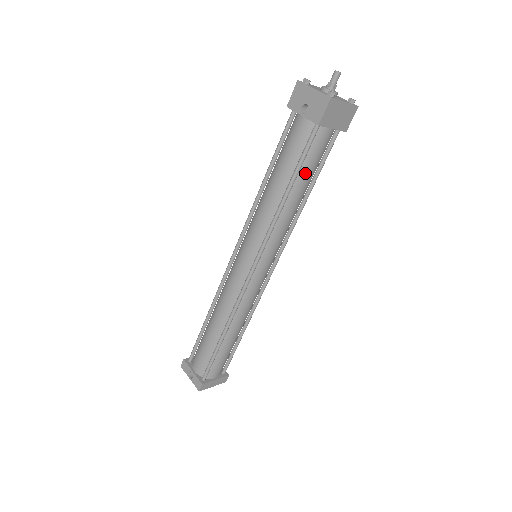
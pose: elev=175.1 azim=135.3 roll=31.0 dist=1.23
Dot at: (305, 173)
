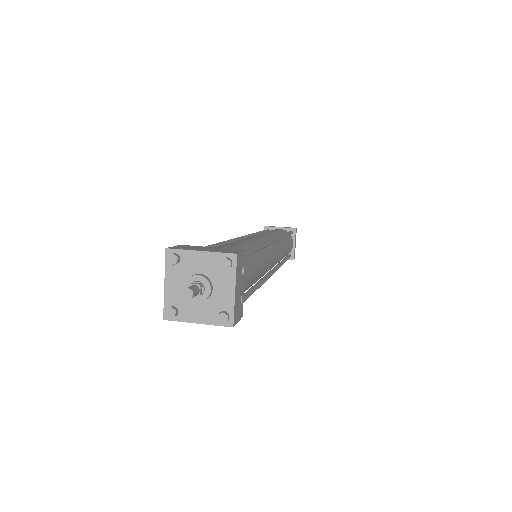
Dot at: occluded
